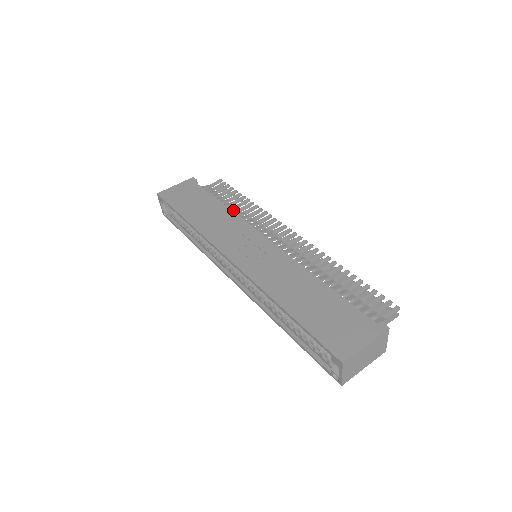
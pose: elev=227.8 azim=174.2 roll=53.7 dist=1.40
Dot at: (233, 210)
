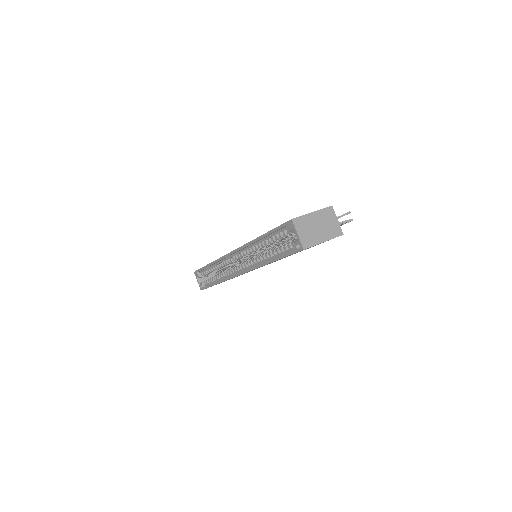
Dot at: occluded
